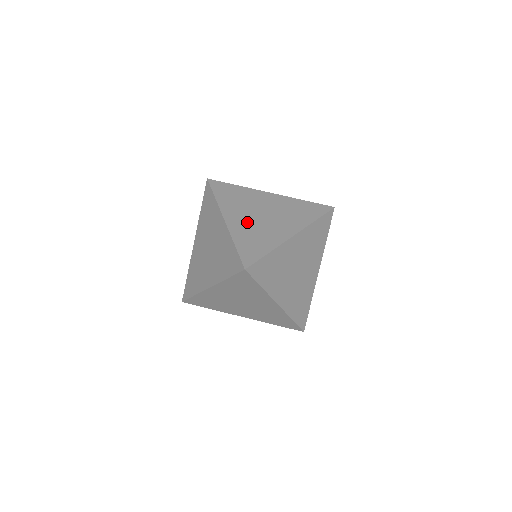
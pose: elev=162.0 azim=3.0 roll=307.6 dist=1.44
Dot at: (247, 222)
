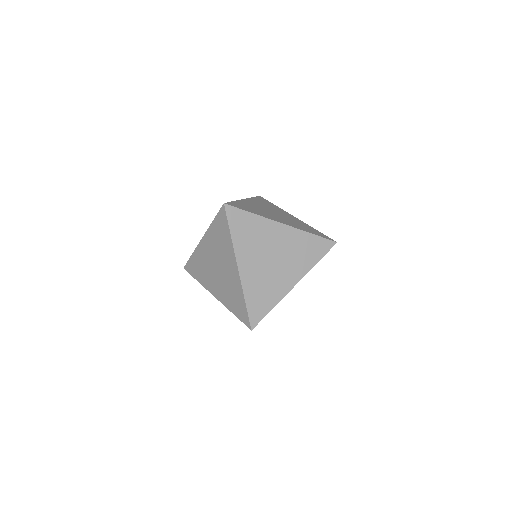
Dot at: (258, 206)
